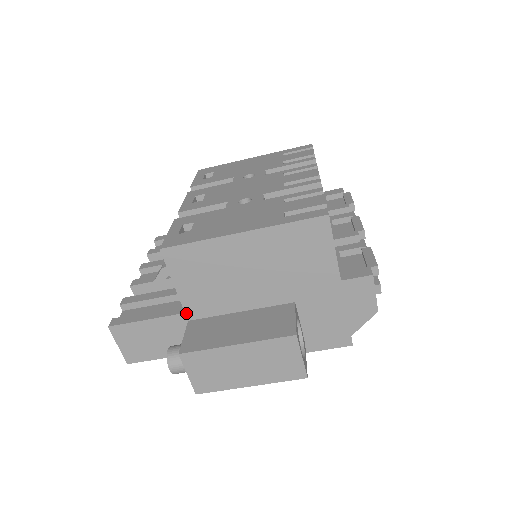
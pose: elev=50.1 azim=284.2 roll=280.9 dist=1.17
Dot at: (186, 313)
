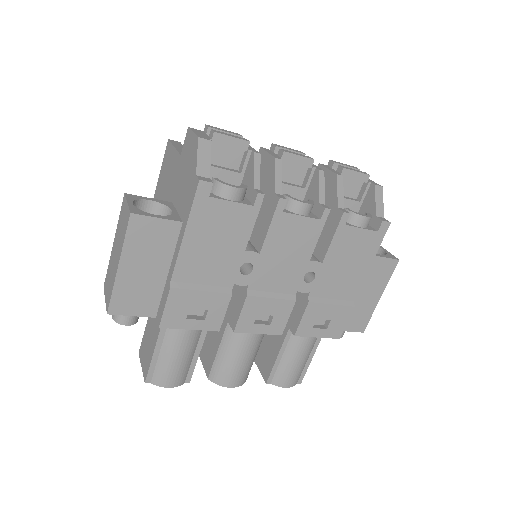
Dot at: occluded
